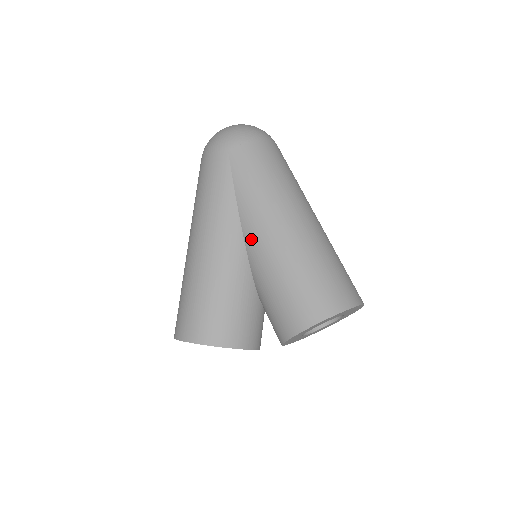
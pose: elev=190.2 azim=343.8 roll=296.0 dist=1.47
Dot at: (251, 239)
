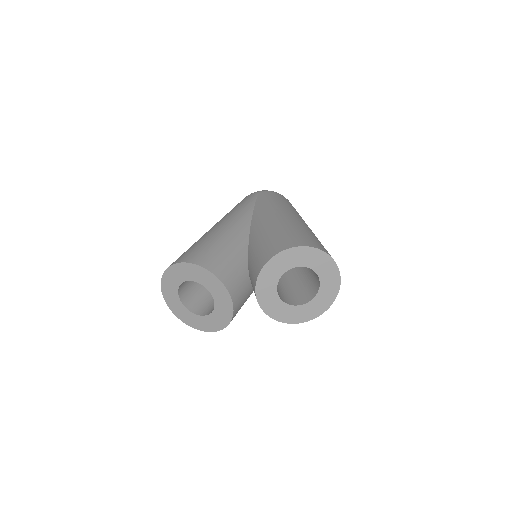
Dot at: (256, 222)
